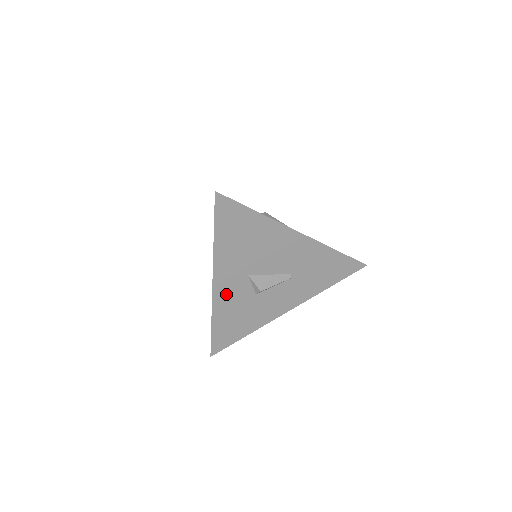
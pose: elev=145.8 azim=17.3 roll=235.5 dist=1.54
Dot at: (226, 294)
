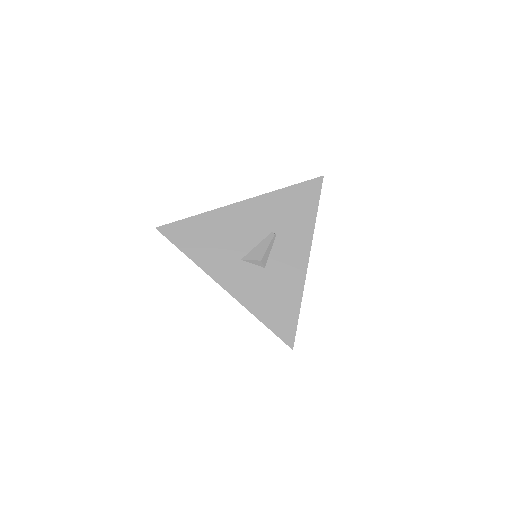
Dot at: (242, 287)
